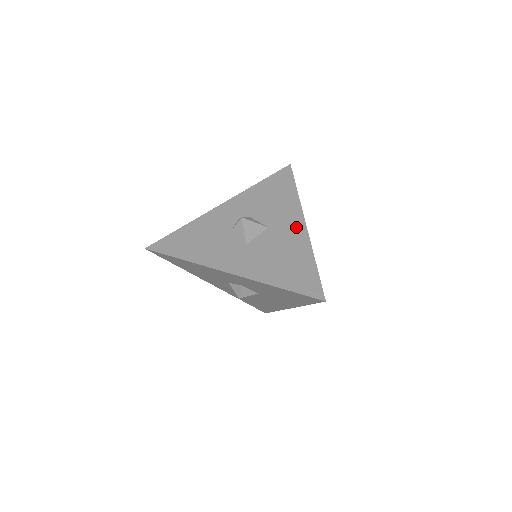
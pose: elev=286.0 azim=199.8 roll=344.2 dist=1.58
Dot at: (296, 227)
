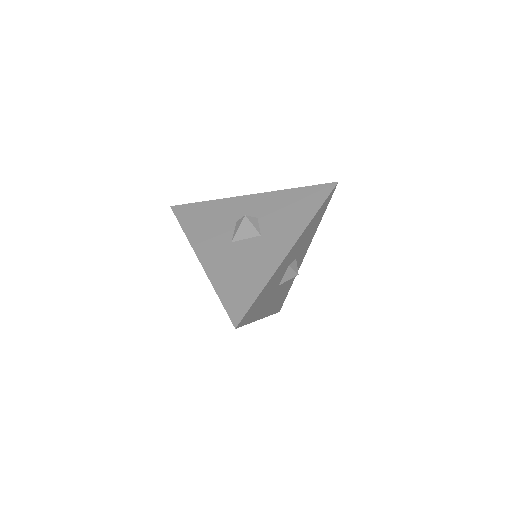
Dot at: (281, 247)
